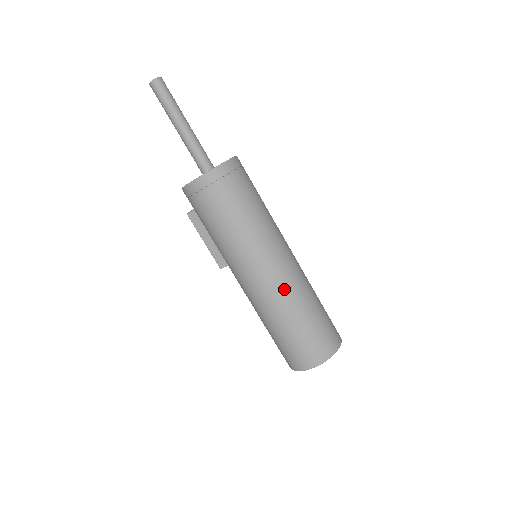
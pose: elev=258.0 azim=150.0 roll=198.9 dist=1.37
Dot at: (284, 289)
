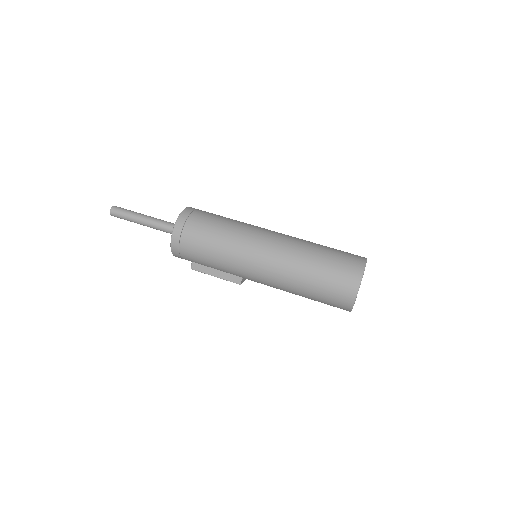
Dot at: (284, 256)
